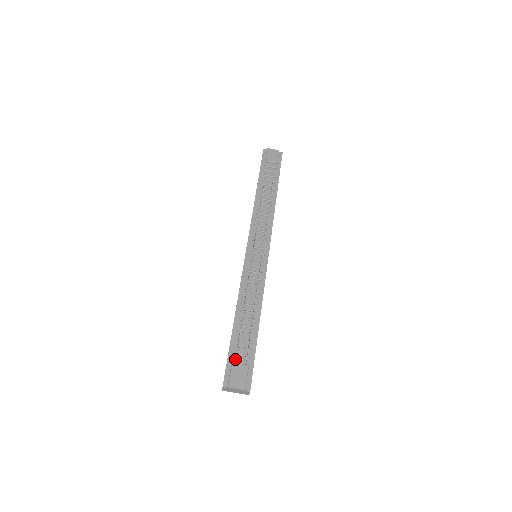
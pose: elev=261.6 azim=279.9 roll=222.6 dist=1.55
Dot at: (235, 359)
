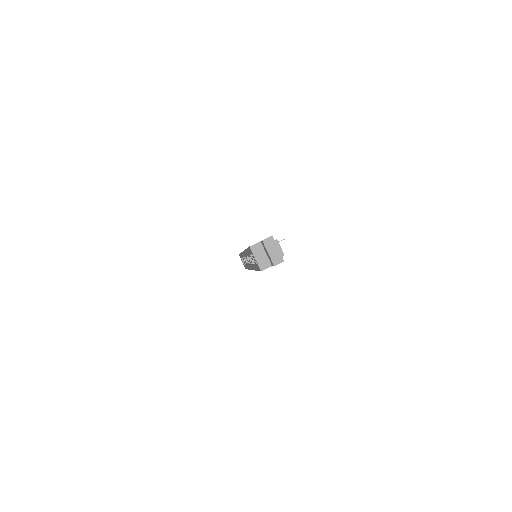
Dot at: occluded
